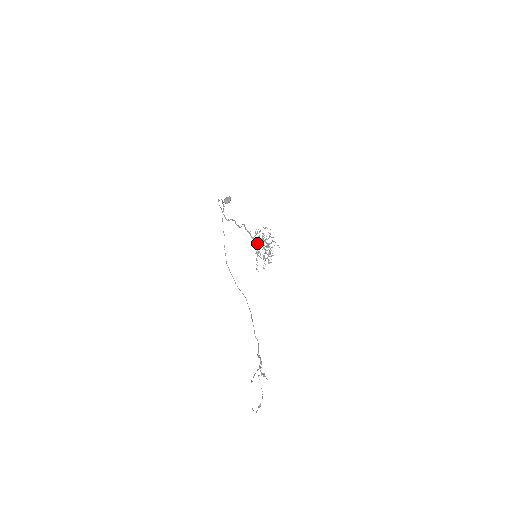
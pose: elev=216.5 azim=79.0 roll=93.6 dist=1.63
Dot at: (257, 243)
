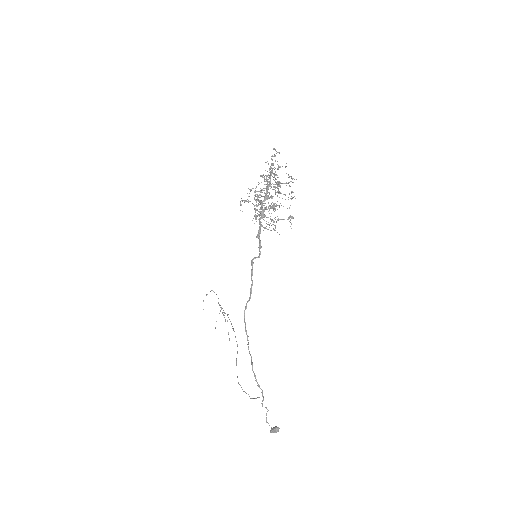
Dot at: occluded
